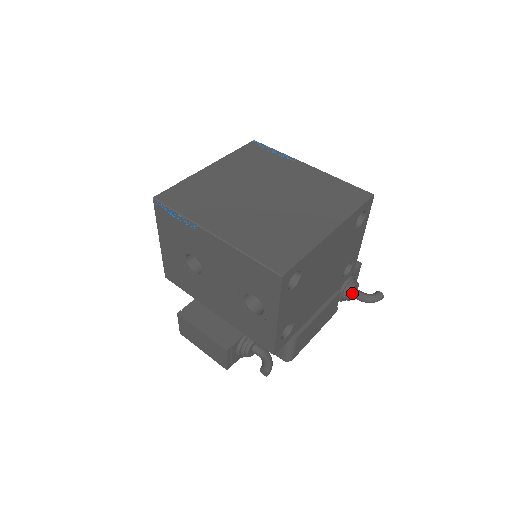
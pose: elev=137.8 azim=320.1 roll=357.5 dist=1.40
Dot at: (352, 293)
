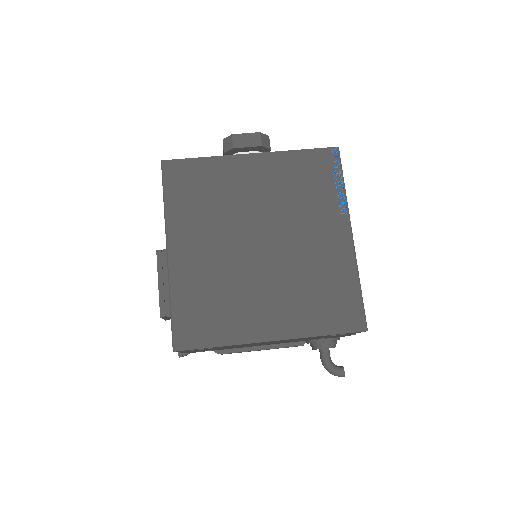
Dot at: (320, 349)
